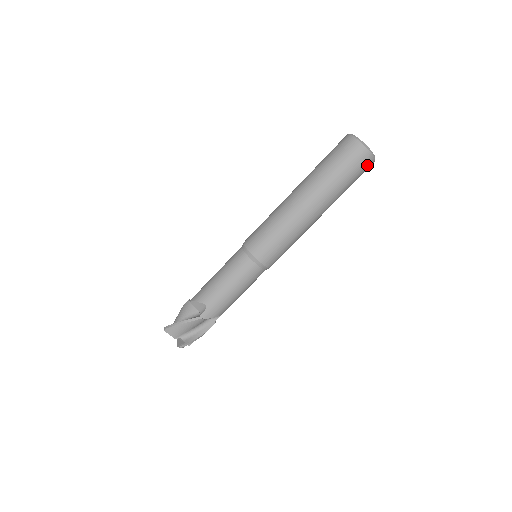
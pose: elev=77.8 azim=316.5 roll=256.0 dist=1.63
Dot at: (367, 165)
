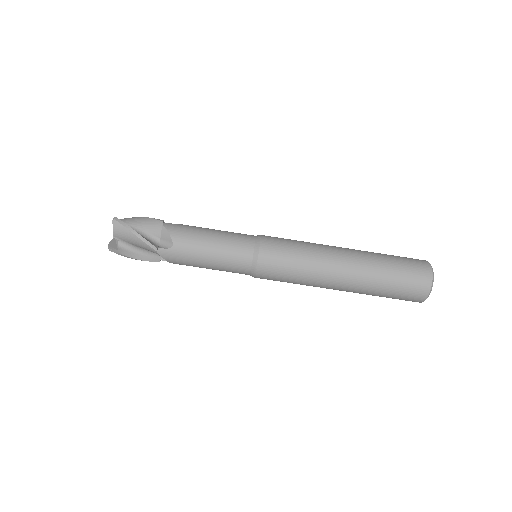
Dot at: (412, 300)
